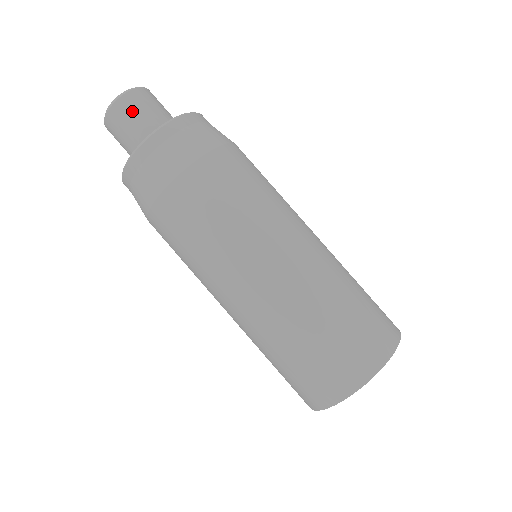
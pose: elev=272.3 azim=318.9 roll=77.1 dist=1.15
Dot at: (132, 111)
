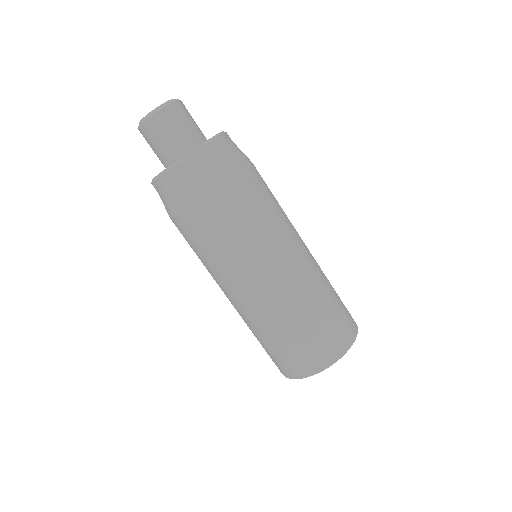
Dot at: (179, 119)
